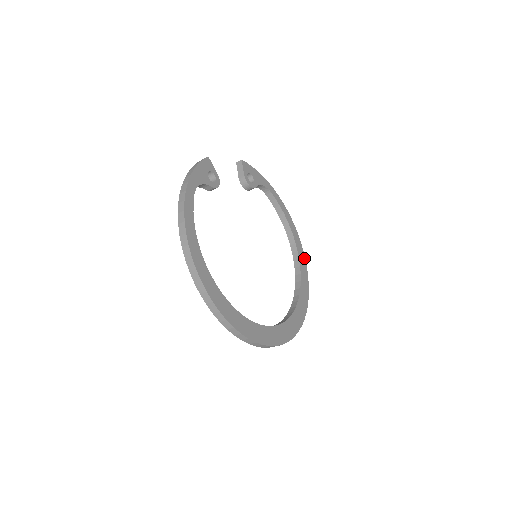
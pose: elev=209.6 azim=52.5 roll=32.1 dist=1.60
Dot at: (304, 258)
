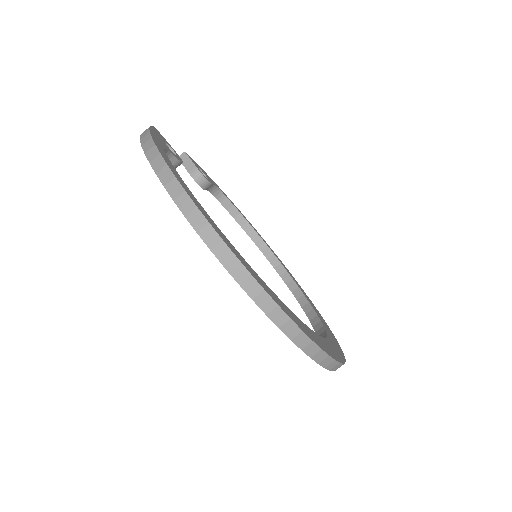
Dot at: (289, 272)
